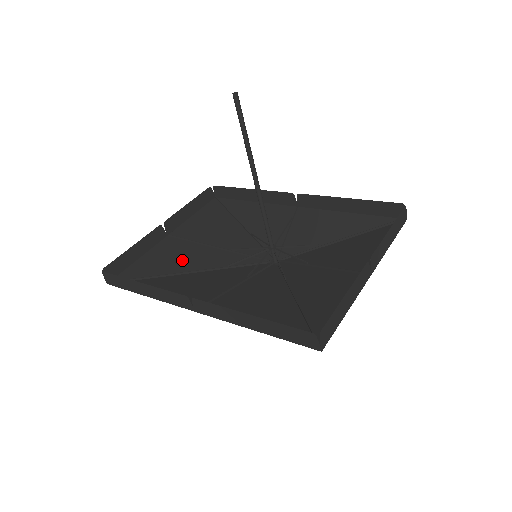
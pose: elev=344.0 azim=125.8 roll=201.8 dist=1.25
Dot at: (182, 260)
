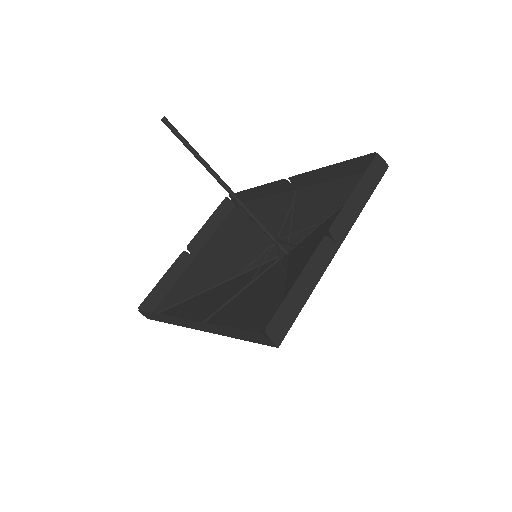
Dot at: (205, 278)
